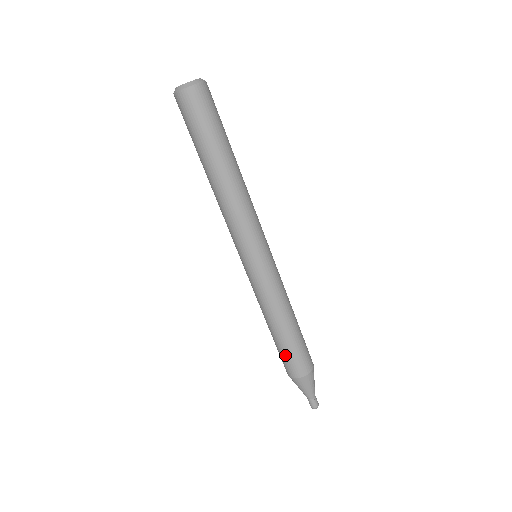
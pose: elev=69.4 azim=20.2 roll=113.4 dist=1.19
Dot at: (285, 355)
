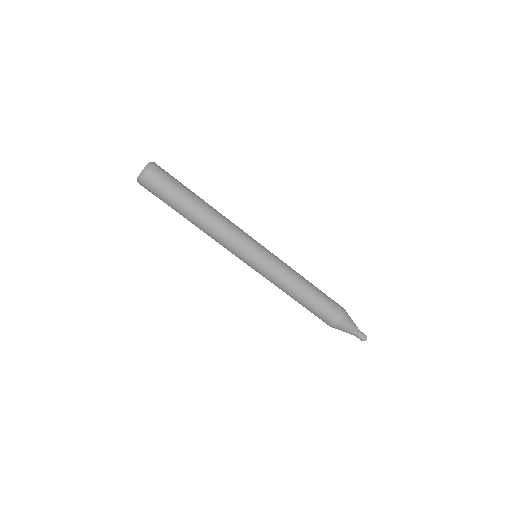
Dot at: (317, 314)
